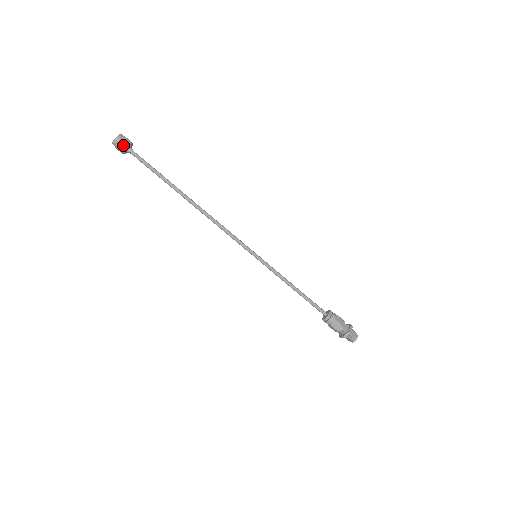
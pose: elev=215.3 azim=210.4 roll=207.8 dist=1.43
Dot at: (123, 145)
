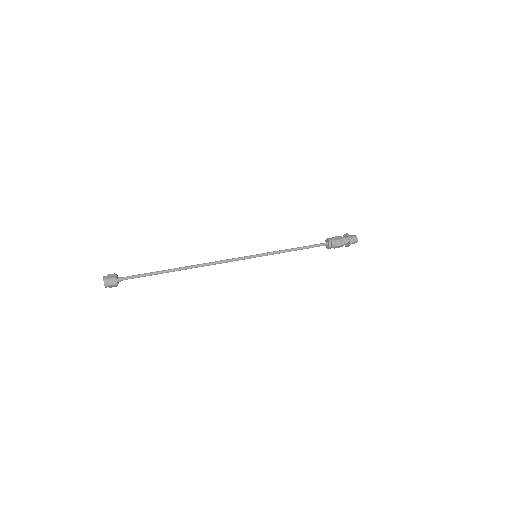
Dot at: (114, 286)
